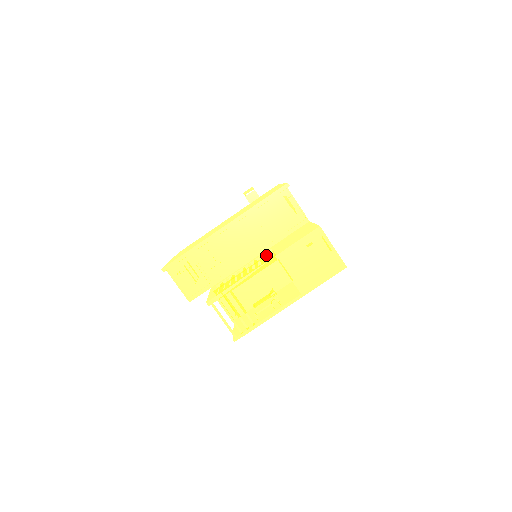
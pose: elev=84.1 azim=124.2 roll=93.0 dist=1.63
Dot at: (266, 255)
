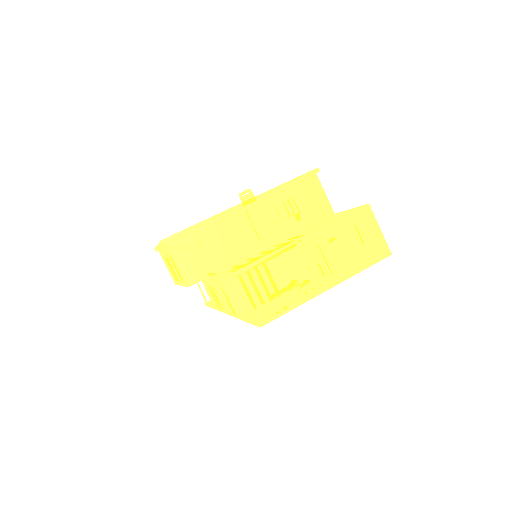
Dot at: (294, 237)
